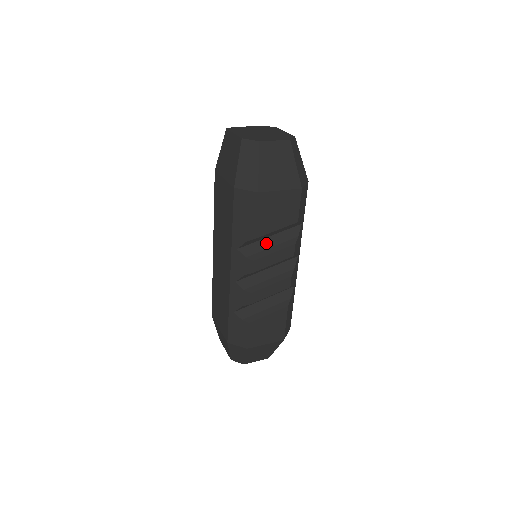
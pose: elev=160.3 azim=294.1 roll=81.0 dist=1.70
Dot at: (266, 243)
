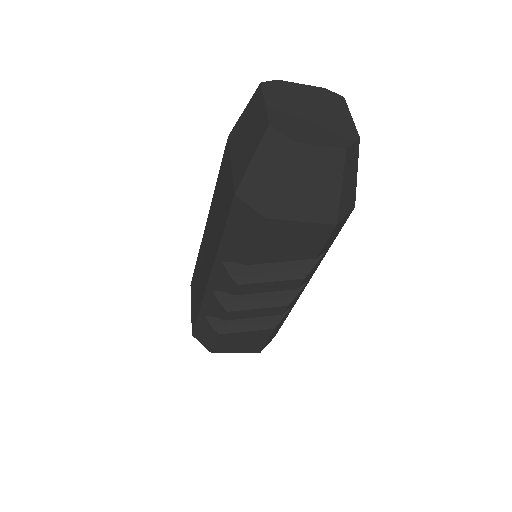
Dot at: (265, 265)
